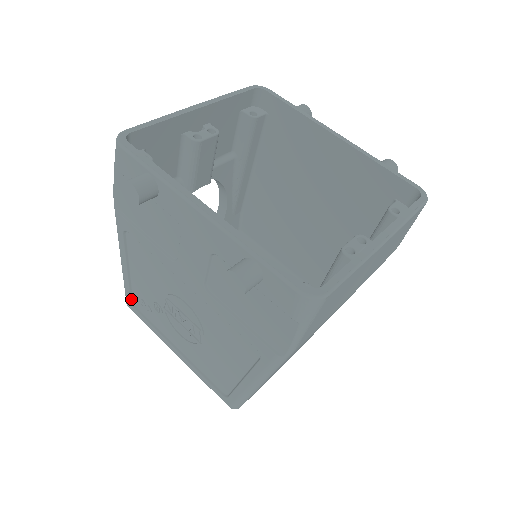
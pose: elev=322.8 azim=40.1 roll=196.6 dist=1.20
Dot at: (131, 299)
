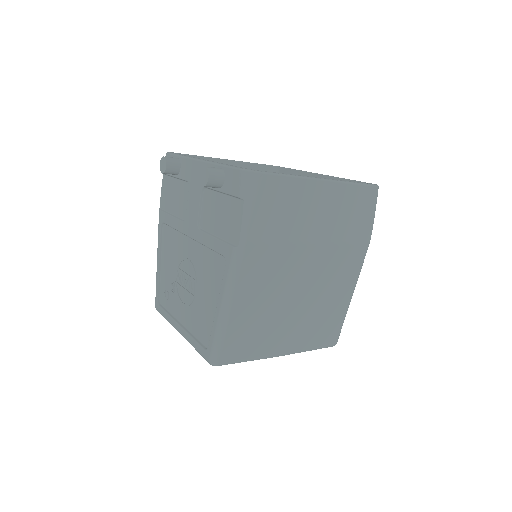
Dot at: (158, 296)
